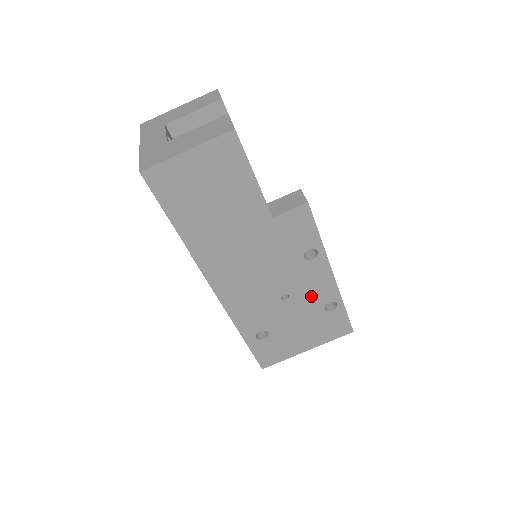
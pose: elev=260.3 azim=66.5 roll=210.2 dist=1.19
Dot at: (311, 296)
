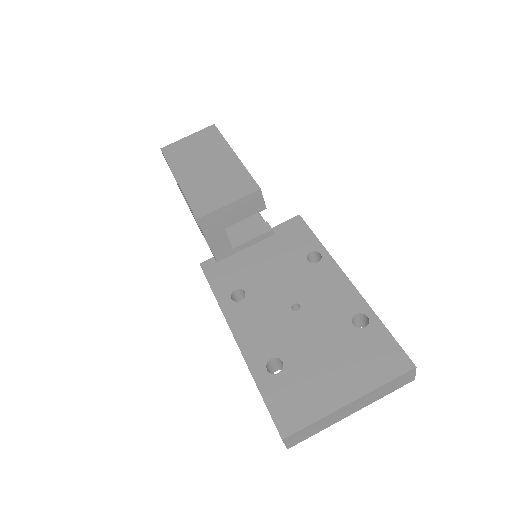
Dot at: (328, 306)
